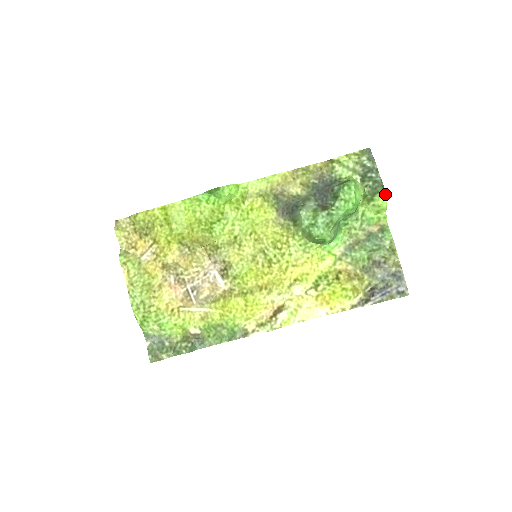
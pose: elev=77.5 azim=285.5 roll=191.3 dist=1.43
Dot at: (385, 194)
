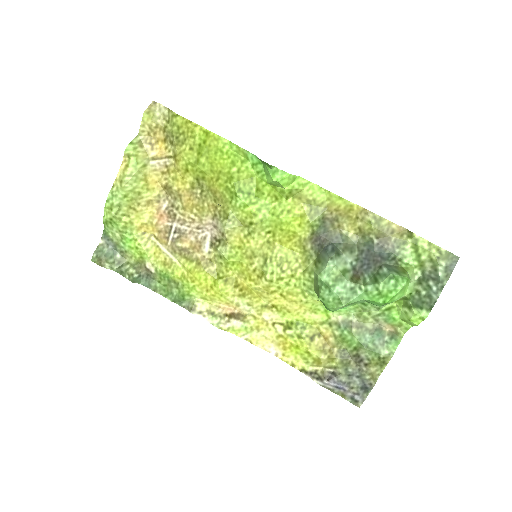
Dot at: (426, 317)
